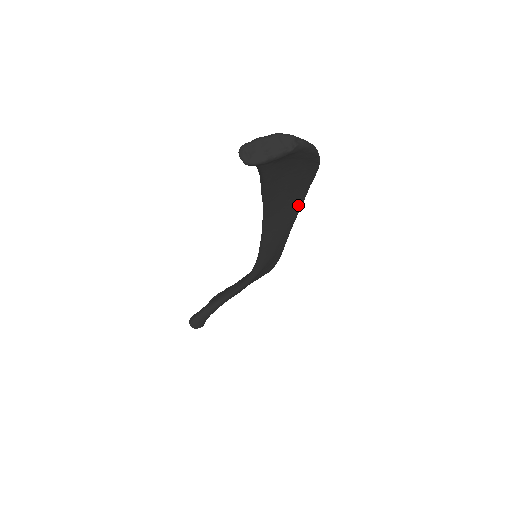
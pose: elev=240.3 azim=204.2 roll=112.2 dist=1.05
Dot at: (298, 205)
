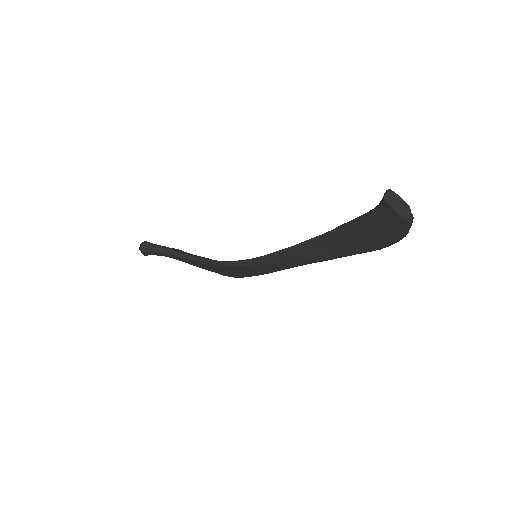
Dot at: (334, 256)
